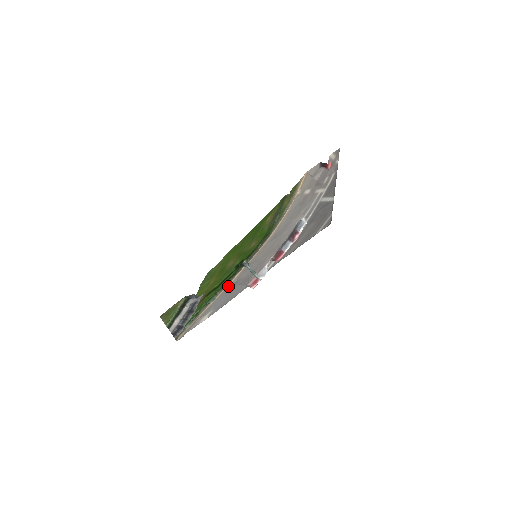
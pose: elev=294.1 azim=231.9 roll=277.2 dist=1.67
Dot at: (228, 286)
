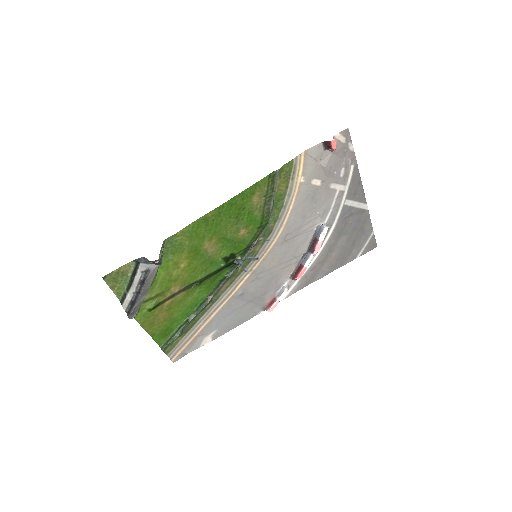
Dot at: (231, 298)
